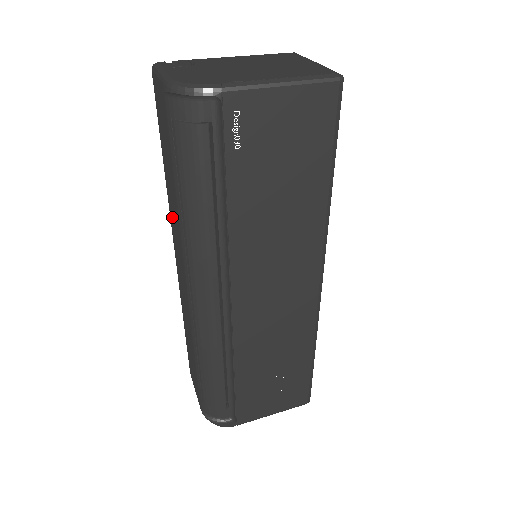
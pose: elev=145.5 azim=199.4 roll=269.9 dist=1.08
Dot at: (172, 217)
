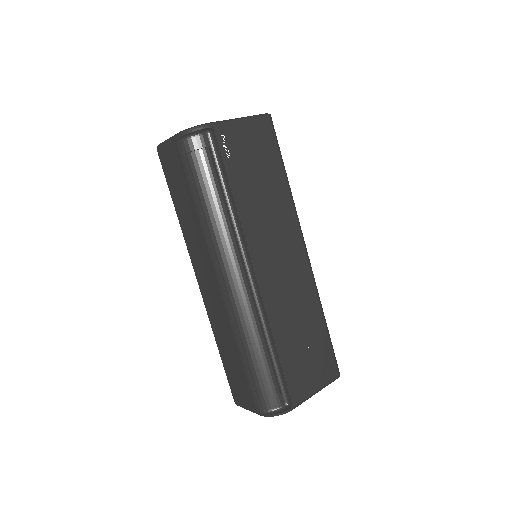
Dot at: (191, 243)
